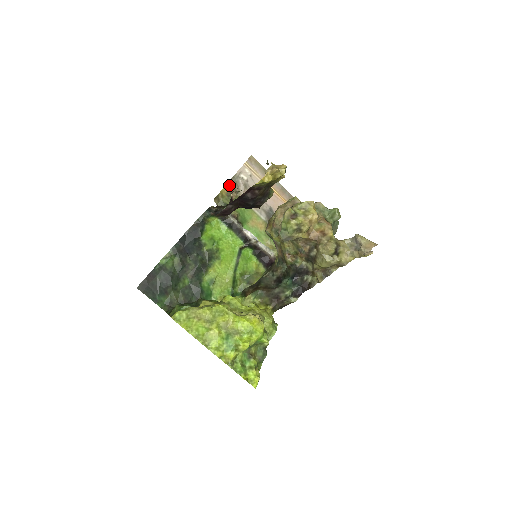
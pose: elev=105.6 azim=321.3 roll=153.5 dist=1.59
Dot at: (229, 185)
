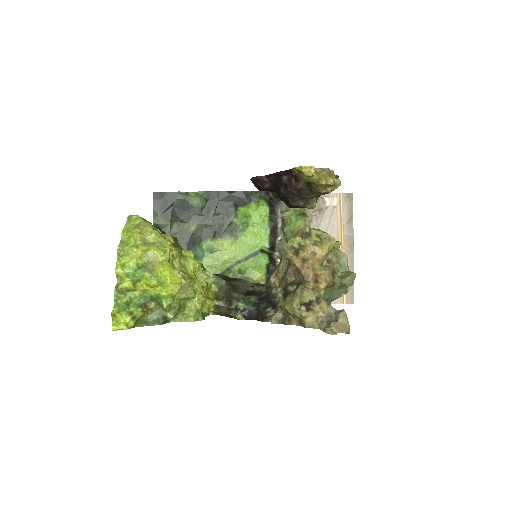
Dot at: occluded
